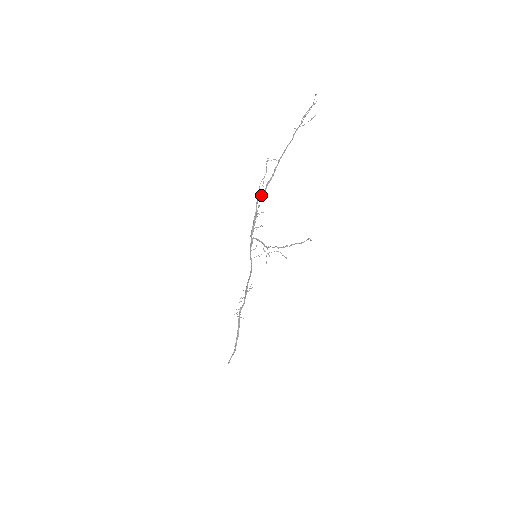
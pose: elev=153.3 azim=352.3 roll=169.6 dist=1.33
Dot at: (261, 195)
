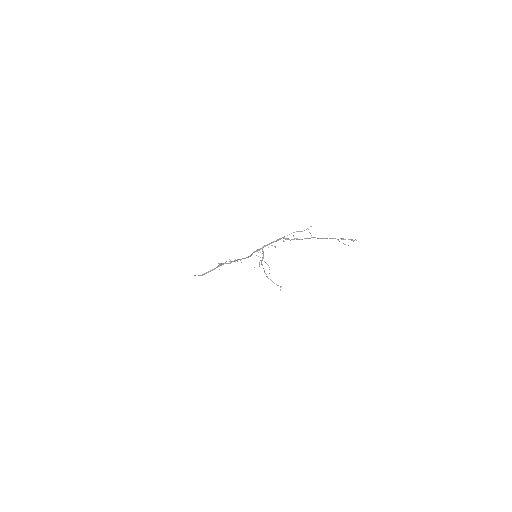
Dot at: (287, 239)
